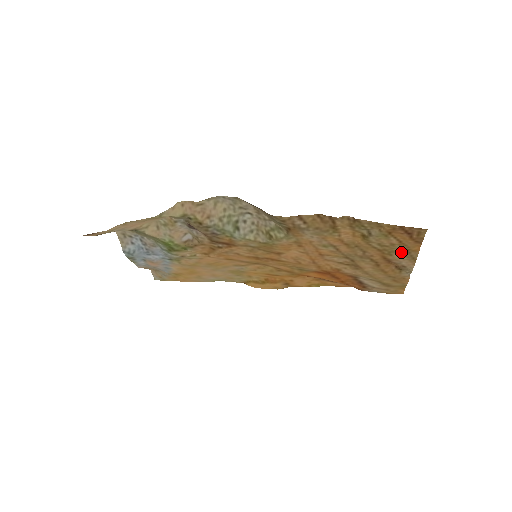
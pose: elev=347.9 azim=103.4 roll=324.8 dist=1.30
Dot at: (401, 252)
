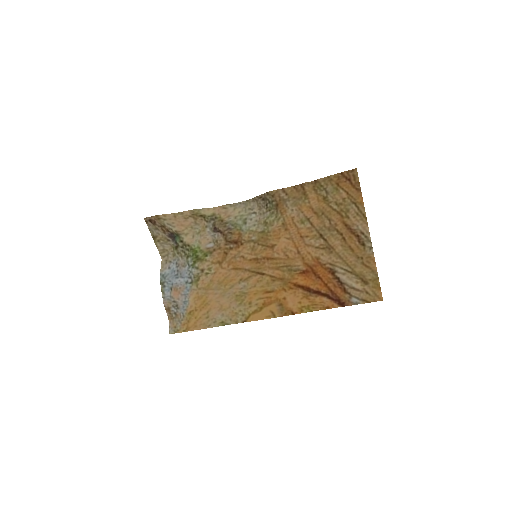
Dot at: (353, 209)
